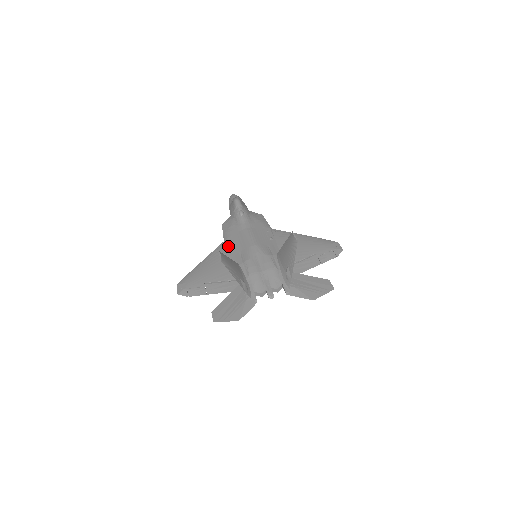
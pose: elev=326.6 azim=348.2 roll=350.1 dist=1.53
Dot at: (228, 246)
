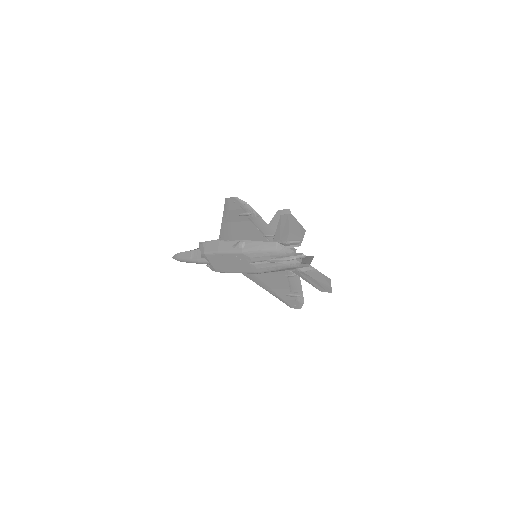
Dot at: occluded
